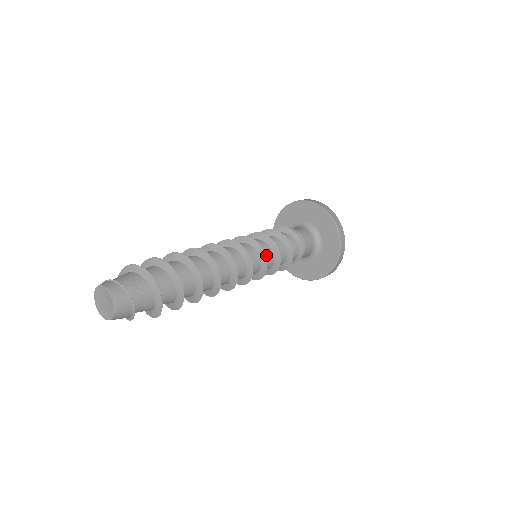
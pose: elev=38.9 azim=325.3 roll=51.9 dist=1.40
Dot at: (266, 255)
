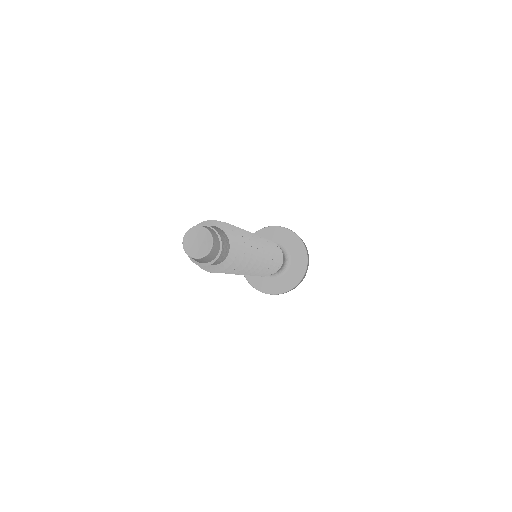
Dot at: occluded
